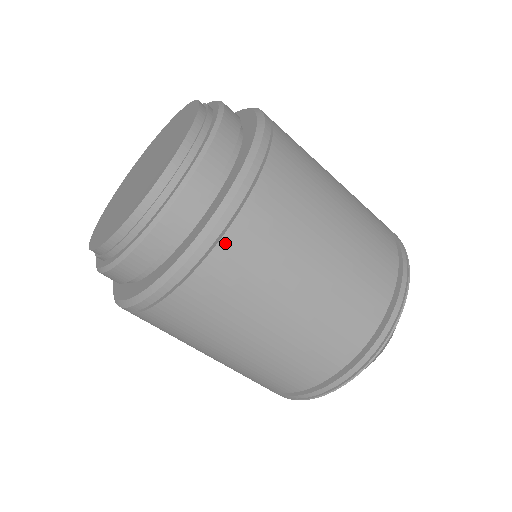
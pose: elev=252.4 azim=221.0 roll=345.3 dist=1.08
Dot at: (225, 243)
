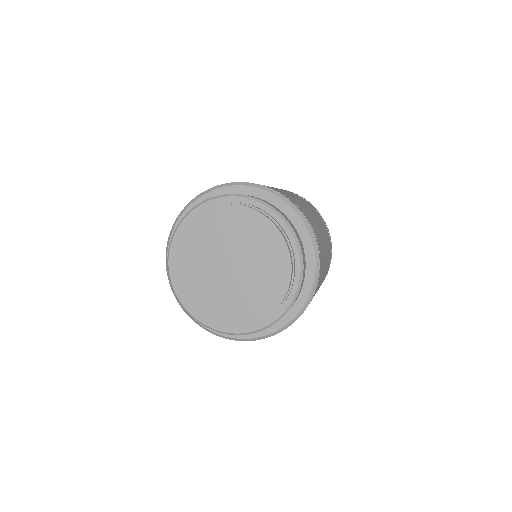
Dot at: occluded
